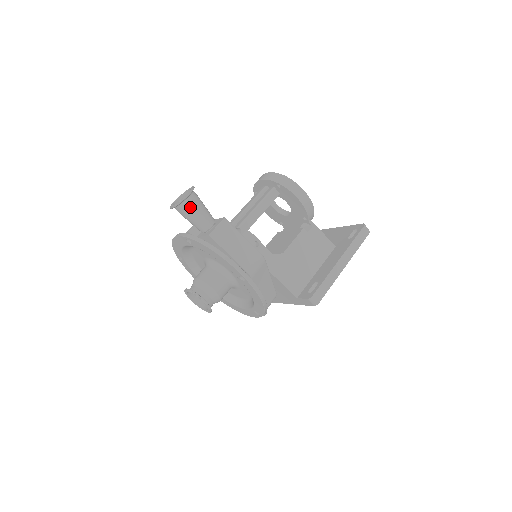
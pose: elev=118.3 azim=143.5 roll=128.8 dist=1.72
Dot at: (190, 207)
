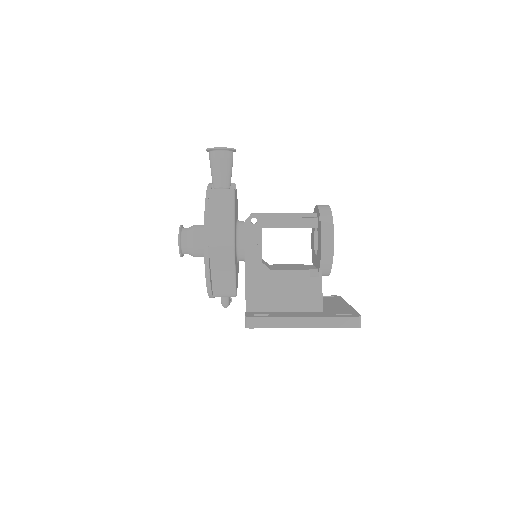
Dot at: (216, 159)
